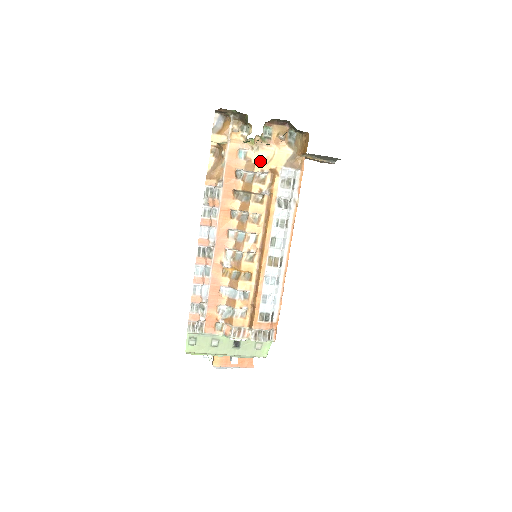
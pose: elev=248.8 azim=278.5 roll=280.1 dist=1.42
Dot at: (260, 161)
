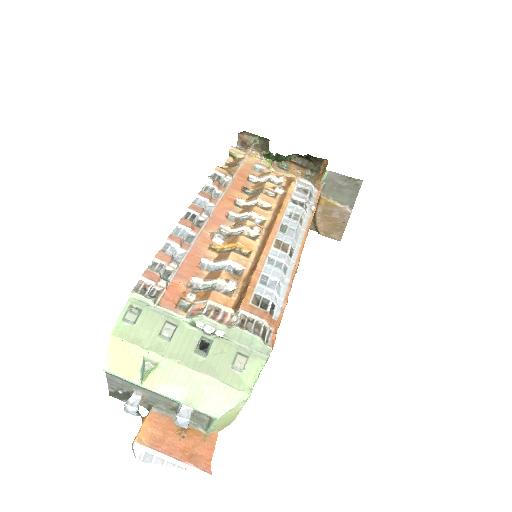
Dot at: occluded
